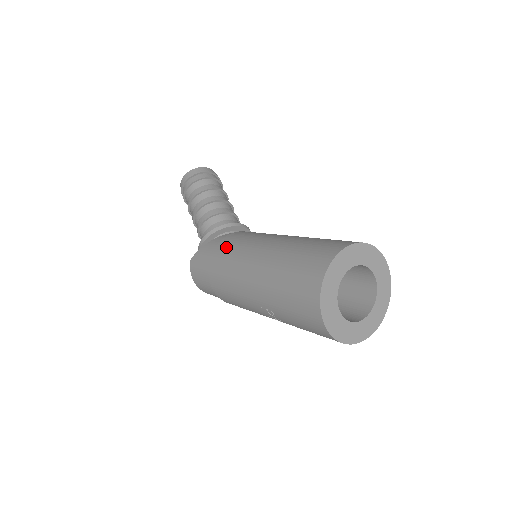
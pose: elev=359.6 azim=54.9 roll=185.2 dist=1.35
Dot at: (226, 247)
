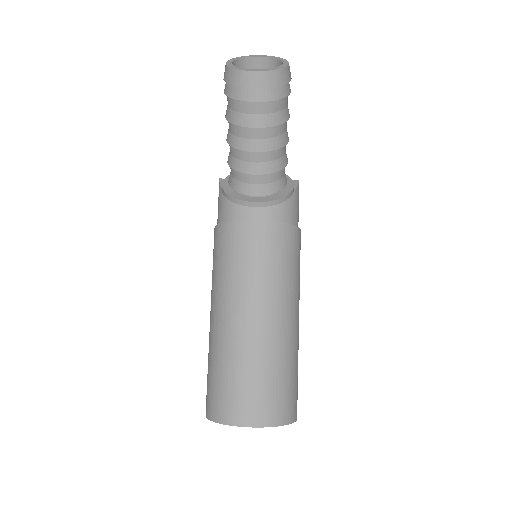
Dot at: (219, 246)
